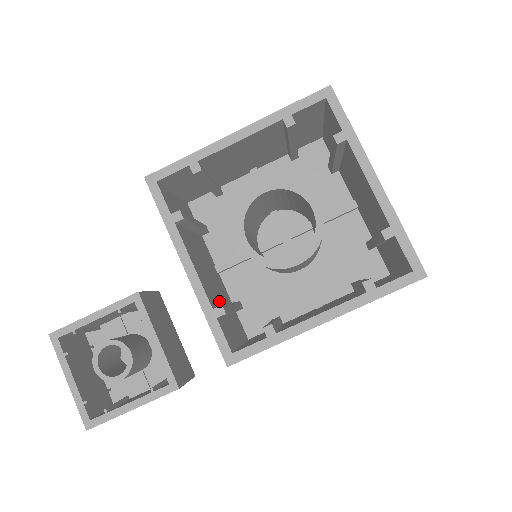
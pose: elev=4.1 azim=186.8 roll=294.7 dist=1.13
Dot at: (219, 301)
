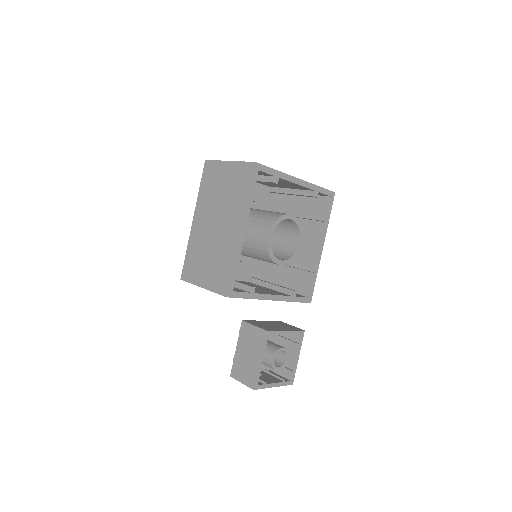
Dot at: (271, 290)
